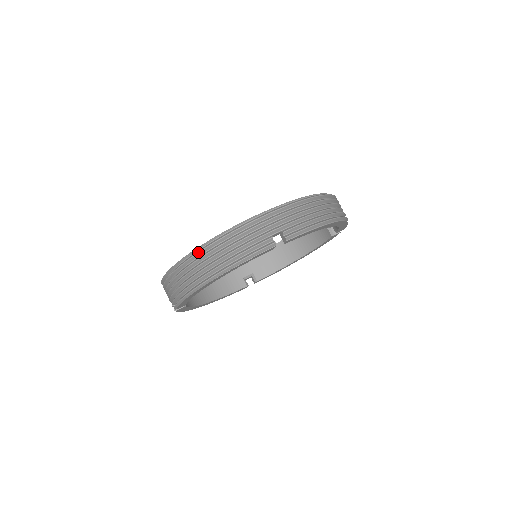
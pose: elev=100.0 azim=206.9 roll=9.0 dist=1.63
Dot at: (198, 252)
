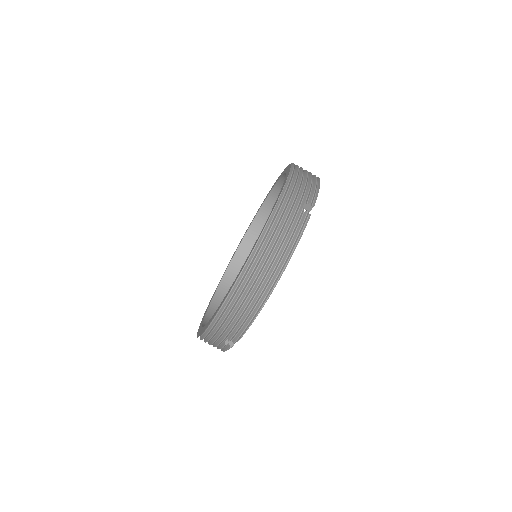
Dot at: occluded
